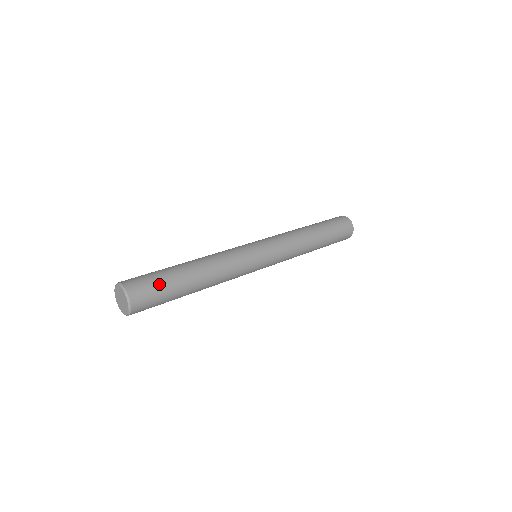
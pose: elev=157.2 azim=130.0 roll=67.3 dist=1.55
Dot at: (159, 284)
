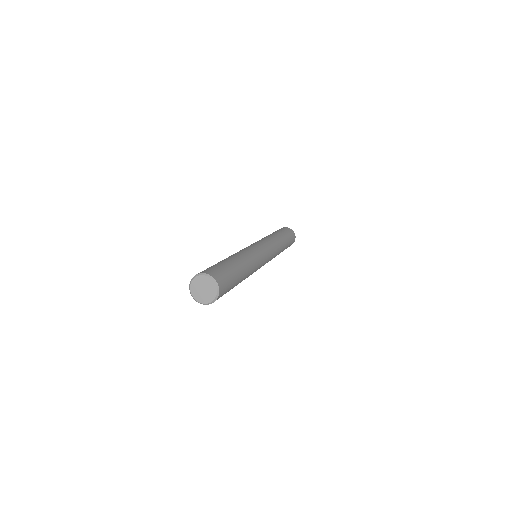
Dot at: (225, 270)
